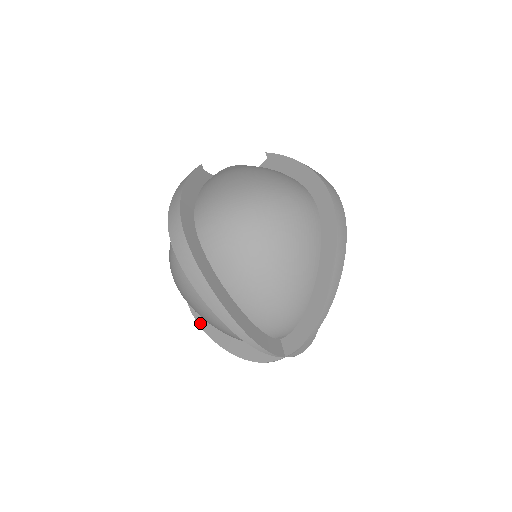
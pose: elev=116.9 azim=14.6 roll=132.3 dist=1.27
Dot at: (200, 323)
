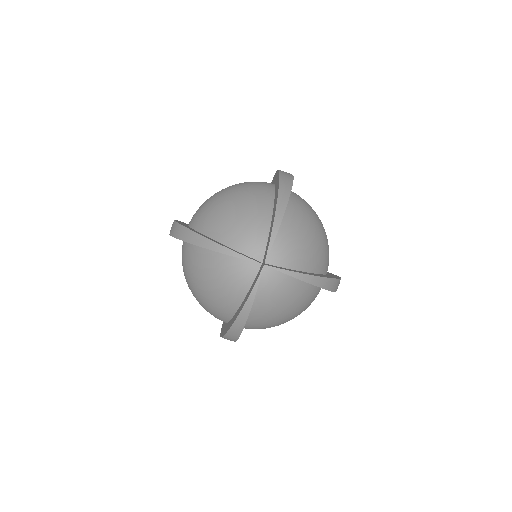
Dot at: (224, 333)
